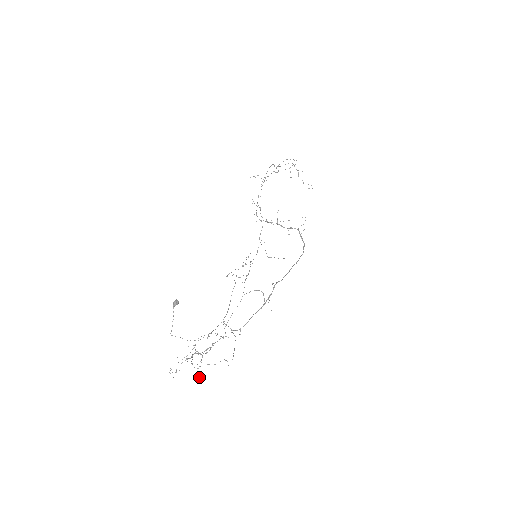
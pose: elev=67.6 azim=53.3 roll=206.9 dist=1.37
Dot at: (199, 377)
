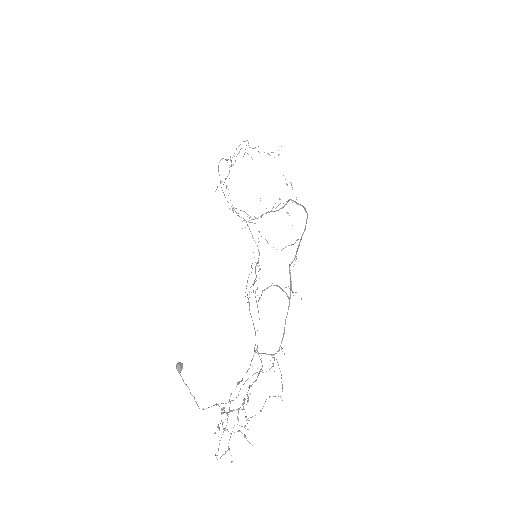
Dot at: occluded
